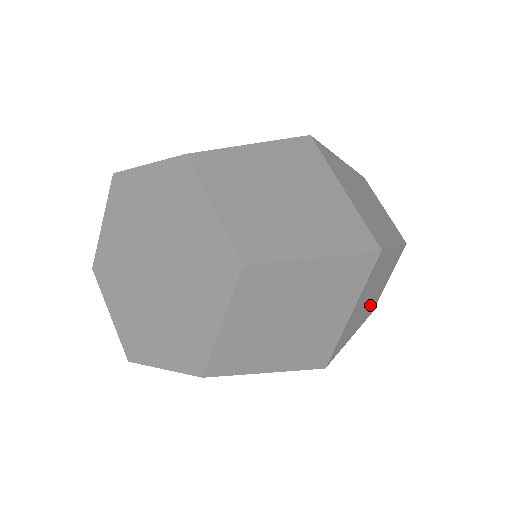
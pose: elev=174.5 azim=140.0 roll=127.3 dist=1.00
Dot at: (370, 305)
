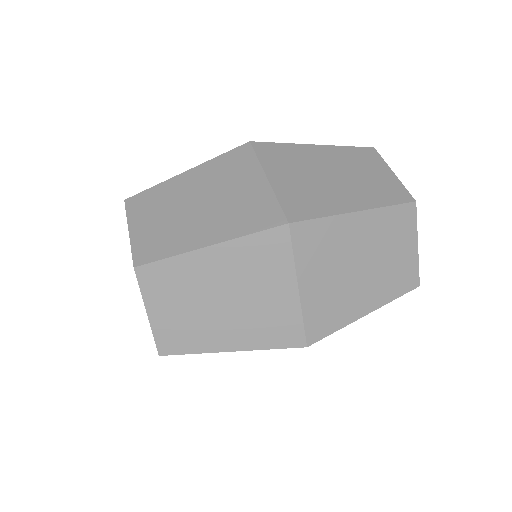
Dot at: occluded
